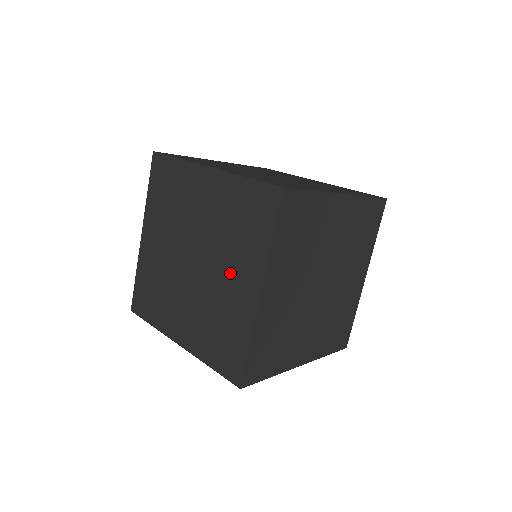
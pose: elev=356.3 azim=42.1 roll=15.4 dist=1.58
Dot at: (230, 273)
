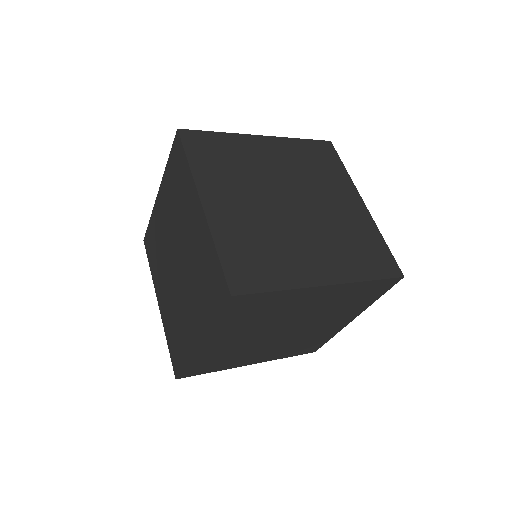
Dot at: (190, 304)
